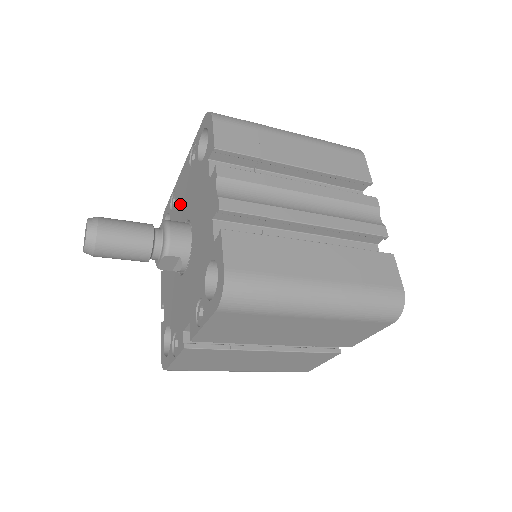
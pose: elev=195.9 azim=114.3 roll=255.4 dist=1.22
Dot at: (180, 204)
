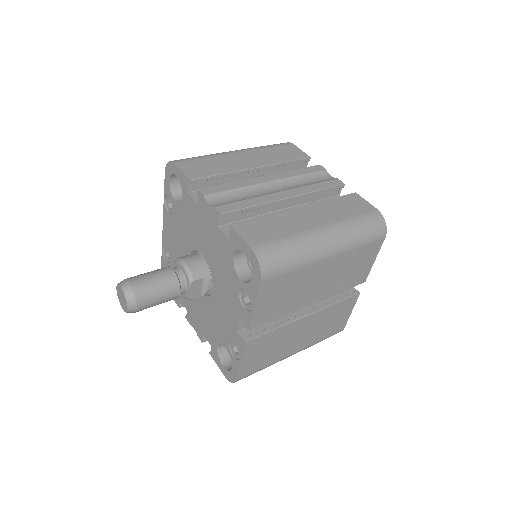
Dot at: (176, 249)
